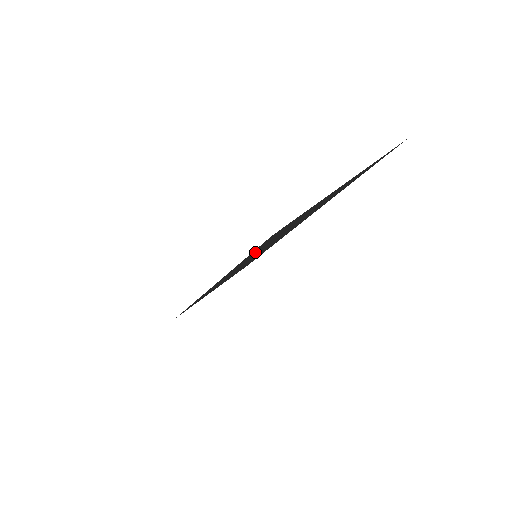
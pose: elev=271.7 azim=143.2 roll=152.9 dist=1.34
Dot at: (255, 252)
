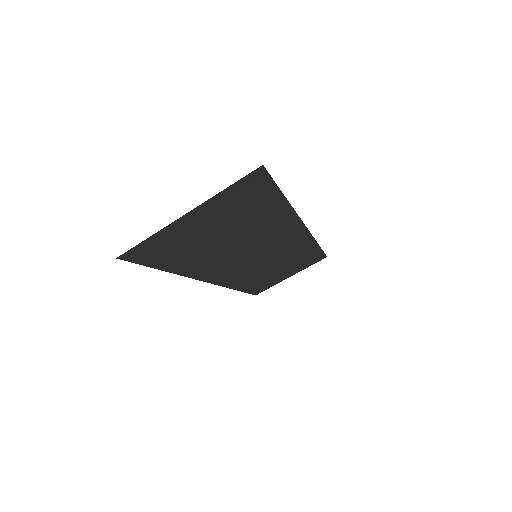
Dot at: (180, 261)
